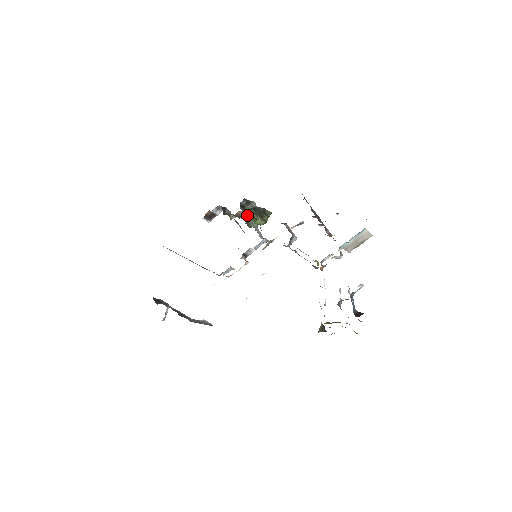
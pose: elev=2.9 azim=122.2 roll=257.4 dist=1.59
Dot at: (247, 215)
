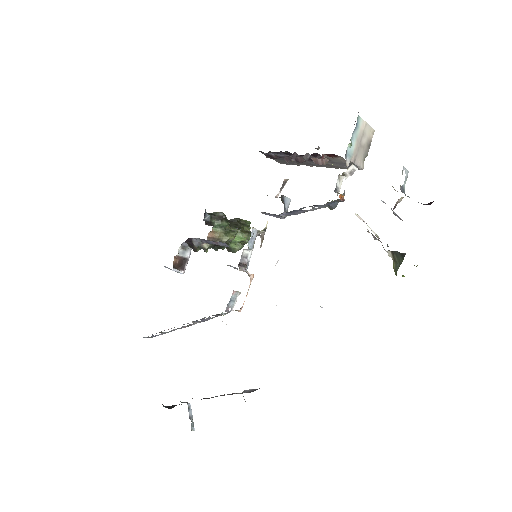
Dot at: occluded
